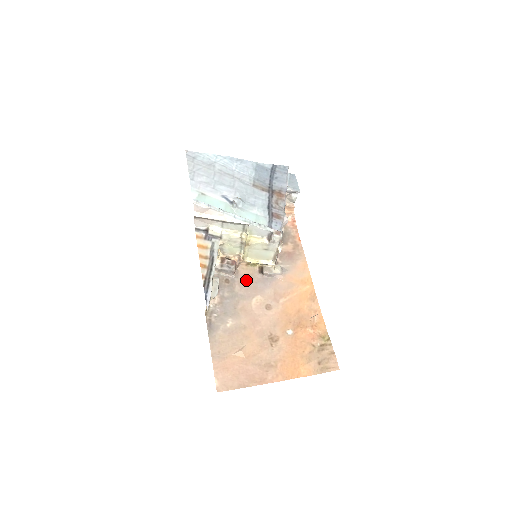
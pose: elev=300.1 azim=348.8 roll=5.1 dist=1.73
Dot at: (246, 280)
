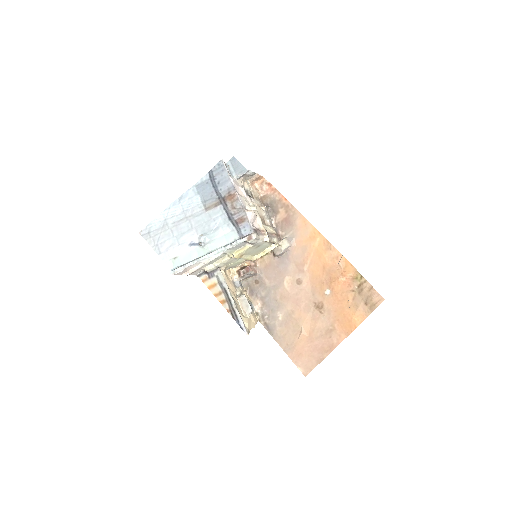
Dot at: (269, 270)
